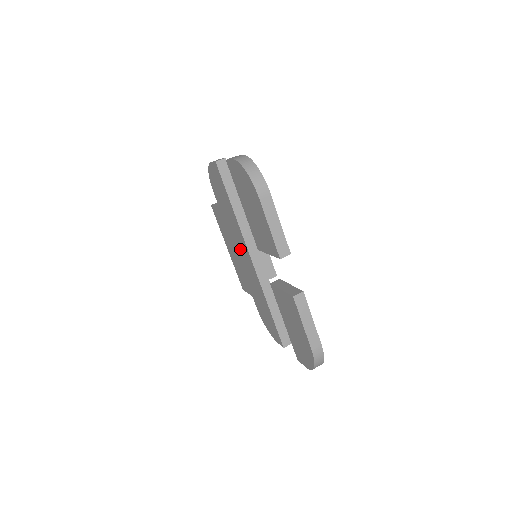
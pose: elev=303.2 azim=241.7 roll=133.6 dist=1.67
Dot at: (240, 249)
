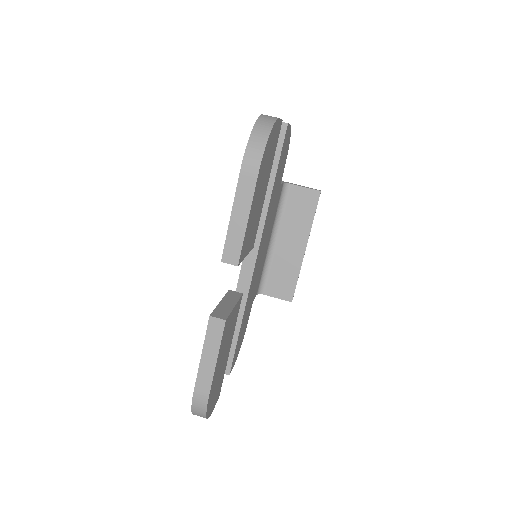
Dot at: occluded
